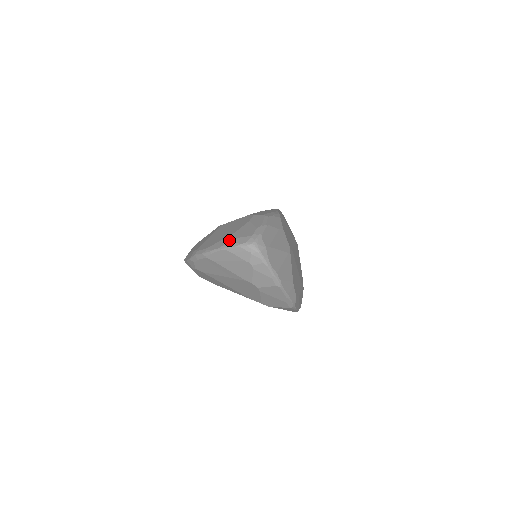
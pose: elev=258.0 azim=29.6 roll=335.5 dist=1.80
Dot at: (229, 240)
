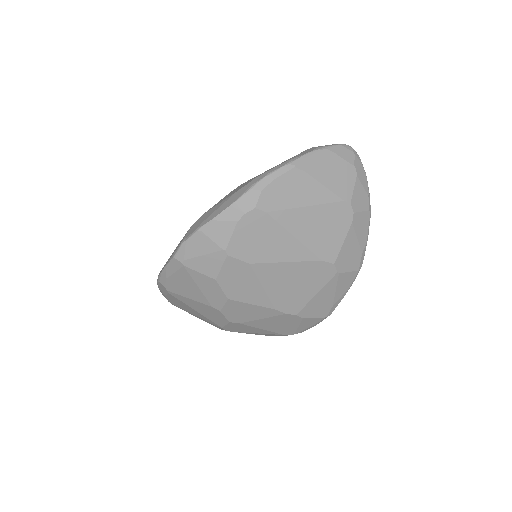
Dot at: (318, 146)
